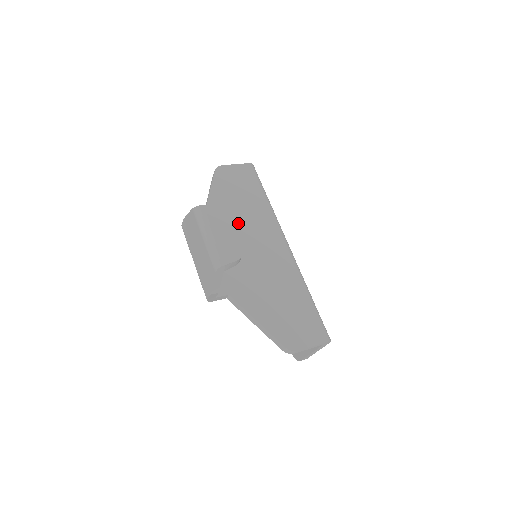
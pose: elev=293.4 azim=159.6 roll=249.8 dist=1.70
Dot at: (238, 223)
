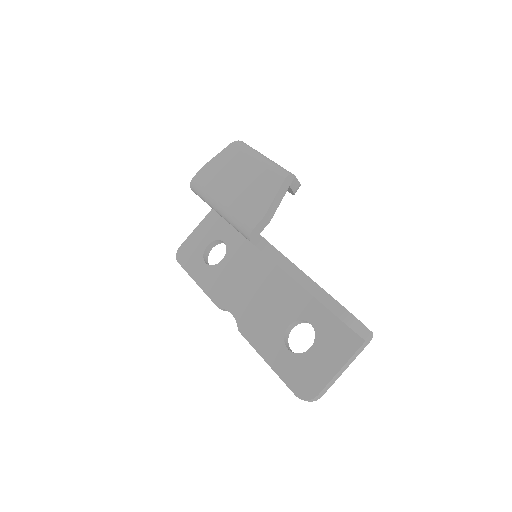
Dot at: occluded
